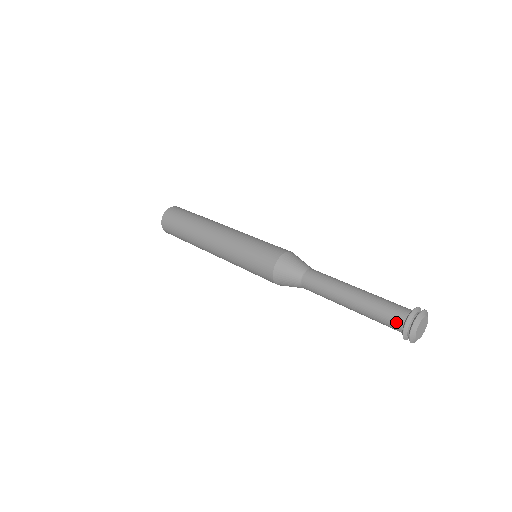
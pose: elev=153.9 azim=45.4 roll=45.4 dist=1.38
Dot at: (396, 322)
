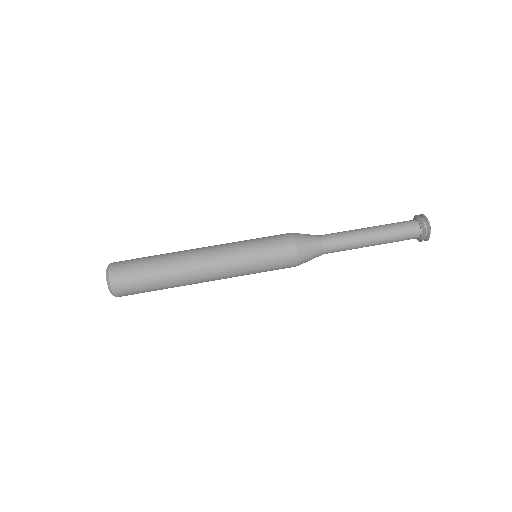
Dot at: occluded
